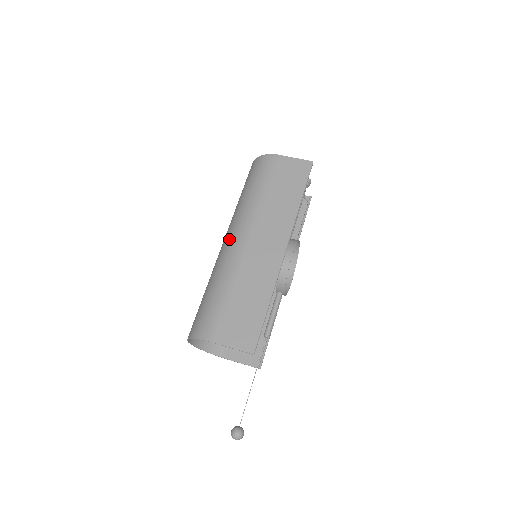
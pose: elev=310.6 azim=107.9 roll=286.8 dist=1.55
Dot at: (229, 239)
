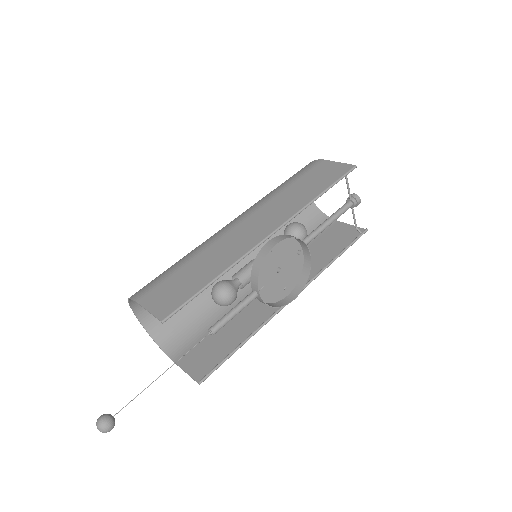
Dot at: occluded
